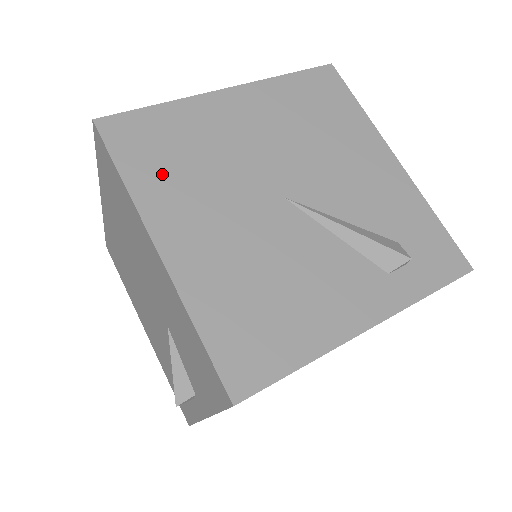
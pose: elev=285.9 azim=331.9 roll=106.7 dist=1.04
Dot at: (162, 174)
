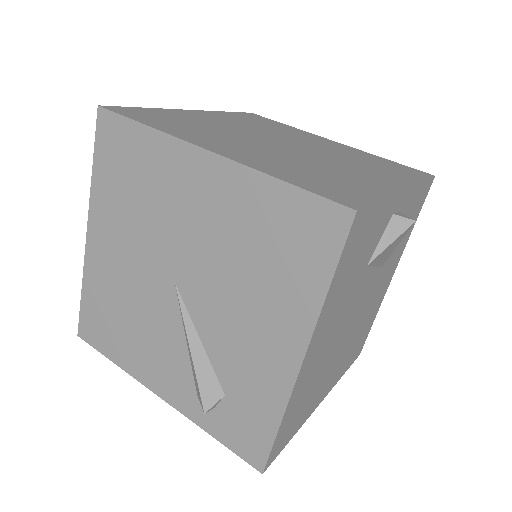
Dot at: (114, 189)
